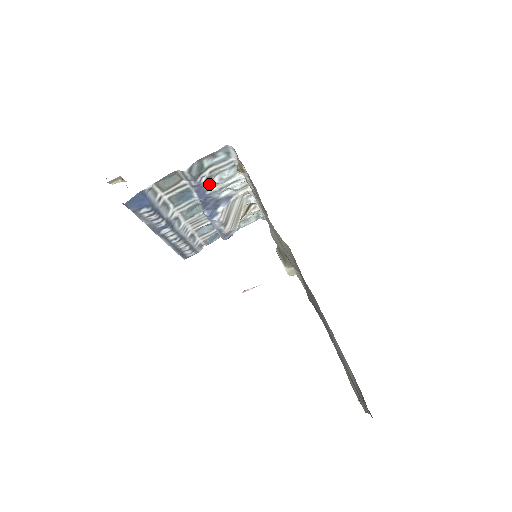
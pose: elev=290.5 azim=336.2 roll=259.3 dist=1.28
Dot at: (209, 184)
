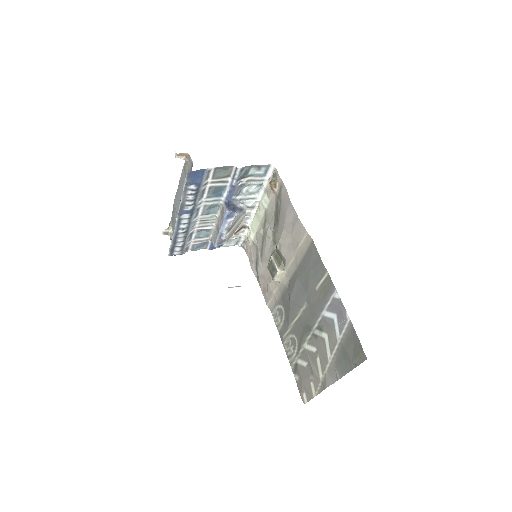
Dot at: (238, 191)
